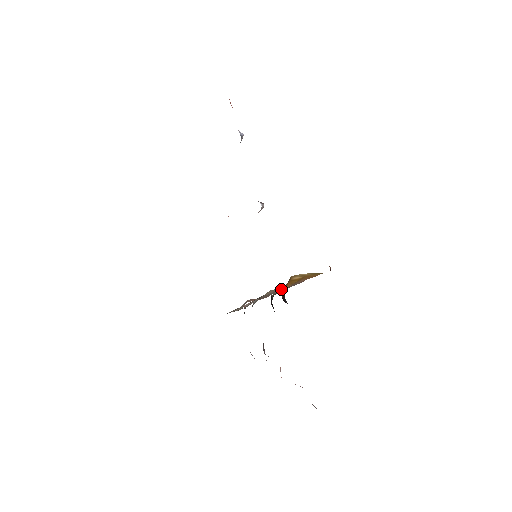
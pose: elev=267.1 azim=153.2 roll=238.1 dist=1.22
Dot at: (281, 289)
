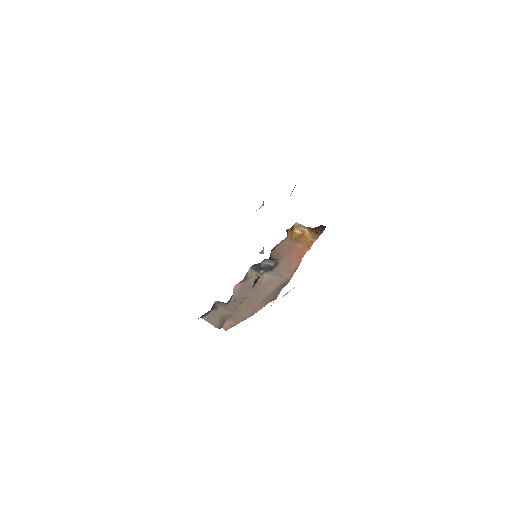
Dot at: (278, 258)
